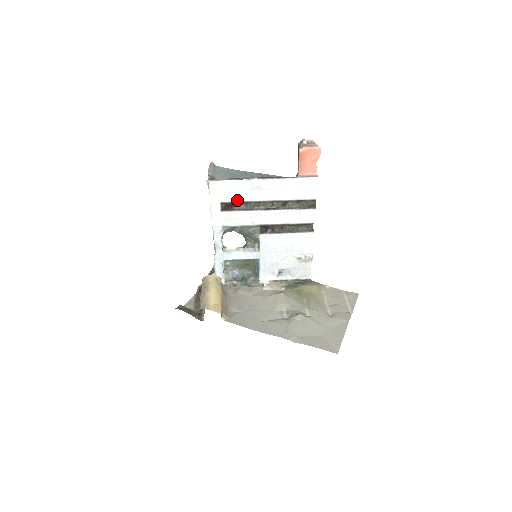
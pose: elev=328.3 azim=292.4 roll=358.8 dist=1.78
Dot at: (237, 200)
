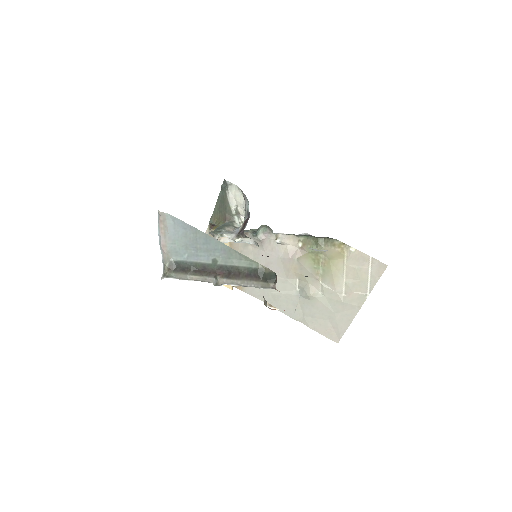
Dot at: occluded
